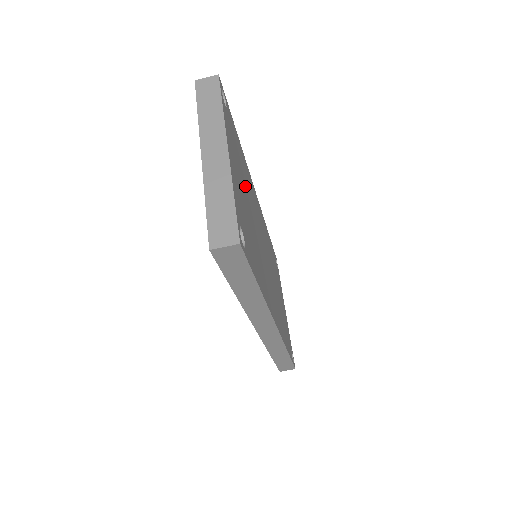
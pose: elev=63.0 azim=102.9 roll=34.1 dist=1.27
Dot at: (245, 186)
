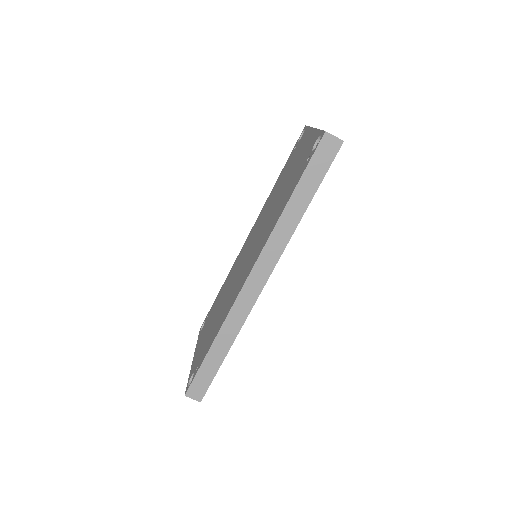
Dot at: occluded
